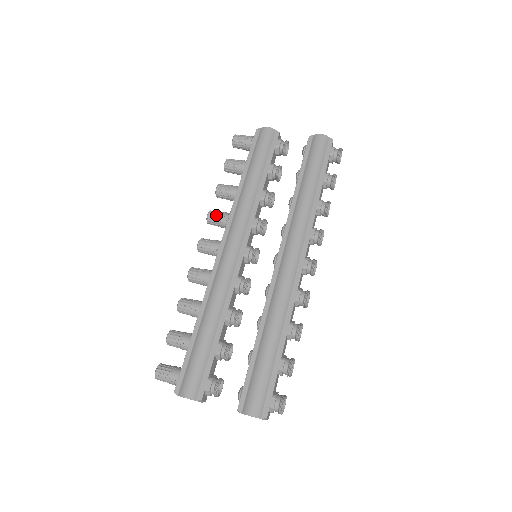
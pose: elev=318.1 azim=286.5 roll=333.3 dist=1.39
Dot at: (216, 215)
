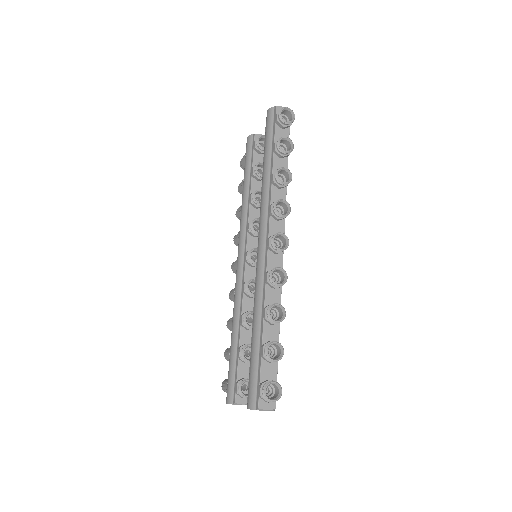
Dot at: (236, 237)
